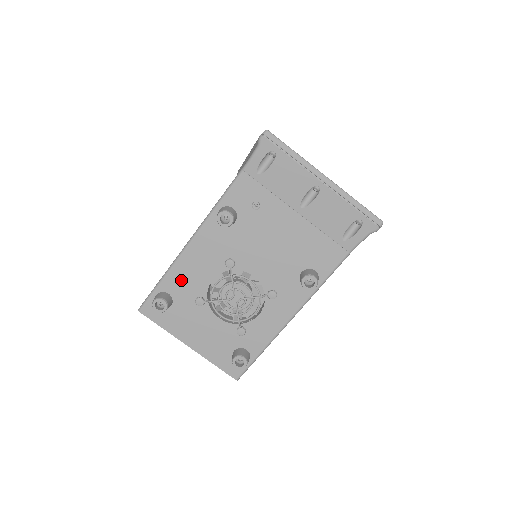
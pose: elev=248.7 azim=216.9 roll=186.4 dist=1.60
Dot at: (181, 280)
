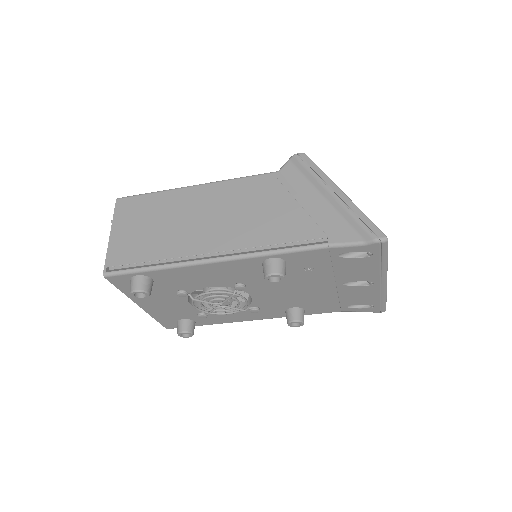
Dot at: (176, 277)
